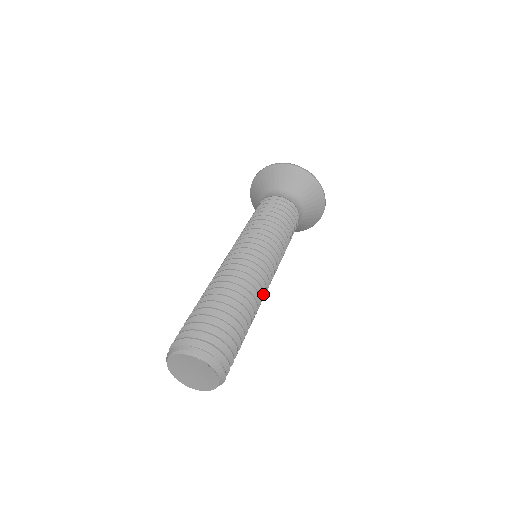
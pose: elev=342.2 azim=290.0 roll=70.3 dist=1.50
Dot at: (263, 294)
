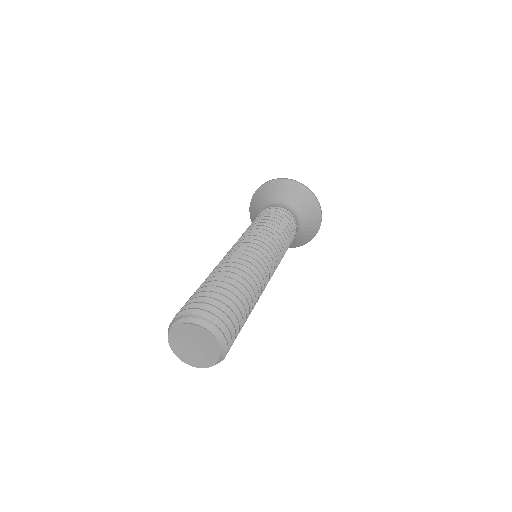
Dot at: (260, 273)
